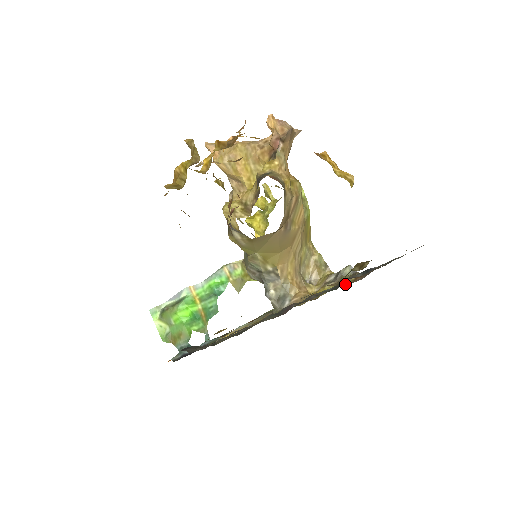
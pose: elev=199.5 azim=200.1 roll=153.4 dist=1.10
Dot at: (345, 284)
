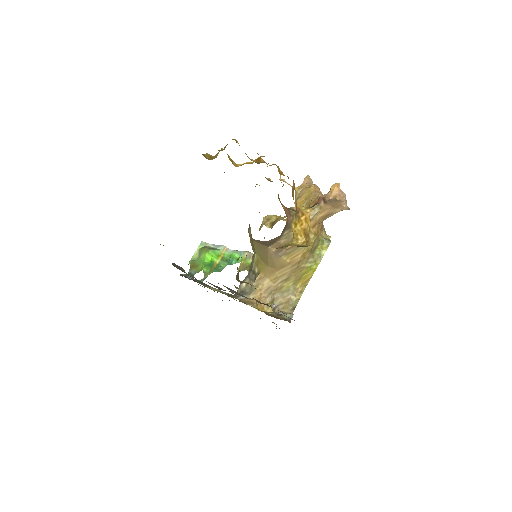
Dot at: (269, 314)
